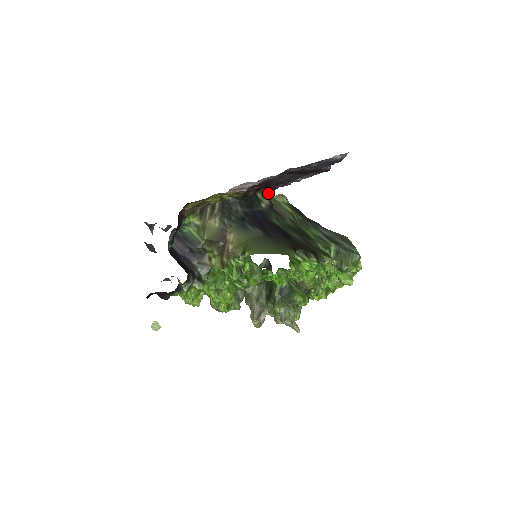
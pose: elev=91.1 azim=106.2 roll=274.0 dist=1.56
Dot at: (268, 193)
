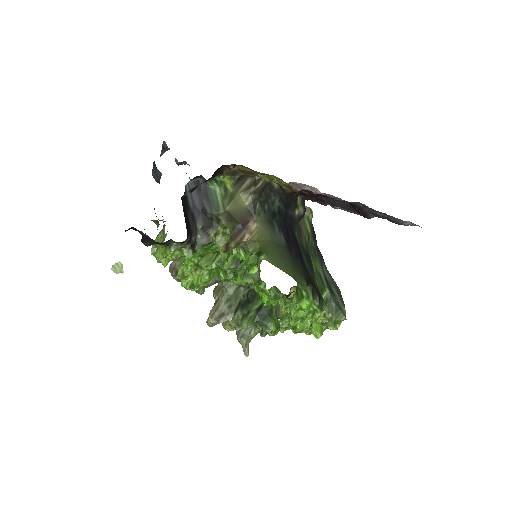
Dot at: occluded
